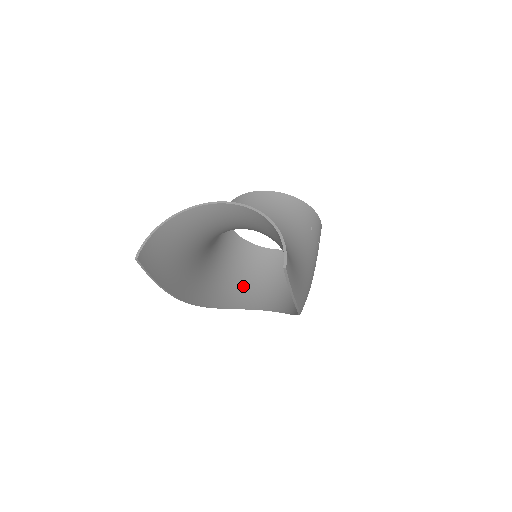
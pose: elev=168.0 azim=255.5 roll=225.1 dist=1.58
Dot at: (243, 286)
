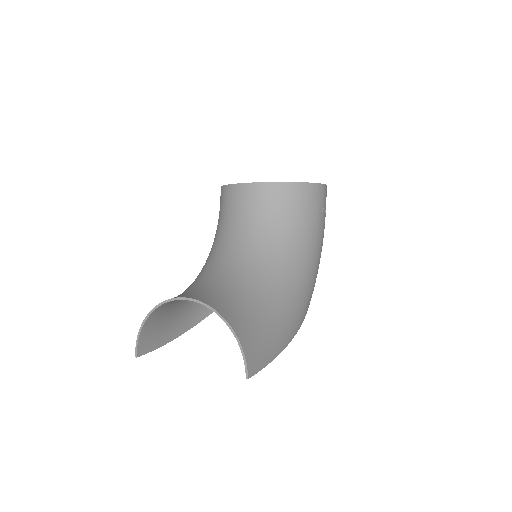
Dot at: occluded
